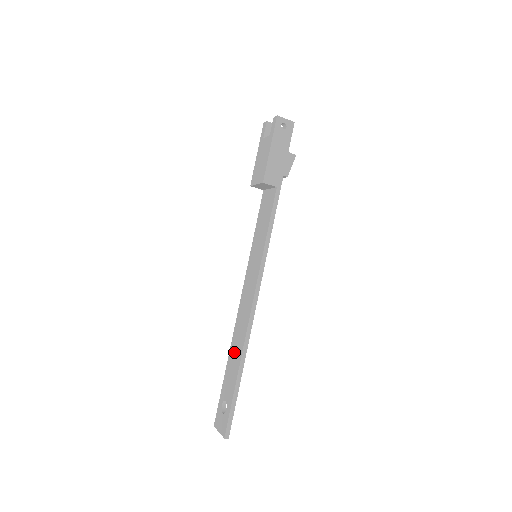
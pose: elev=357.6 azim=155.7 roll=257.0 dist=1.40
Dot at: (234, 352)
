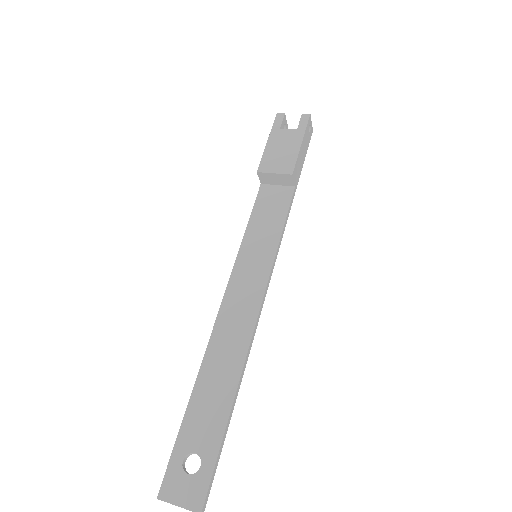
Dot at: (214, 378)
